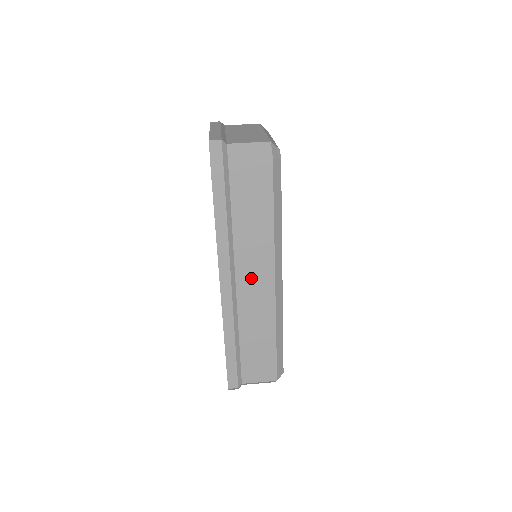
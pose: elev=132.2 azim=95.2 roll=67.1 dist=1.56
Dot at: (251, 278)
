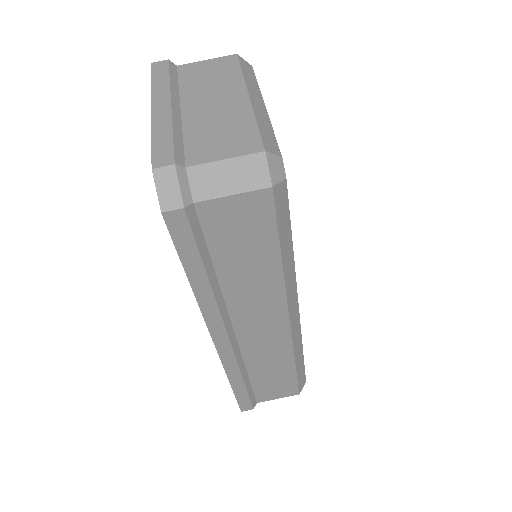
Dot at: (255, 323)
